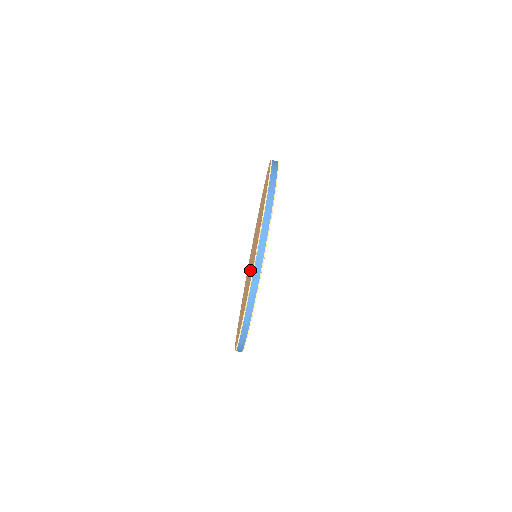
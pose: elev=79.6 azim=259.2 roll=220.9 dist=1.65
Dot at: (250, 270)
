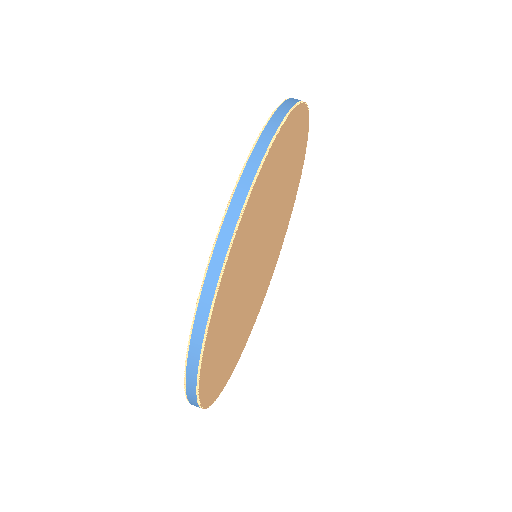
Dot at: occluded
